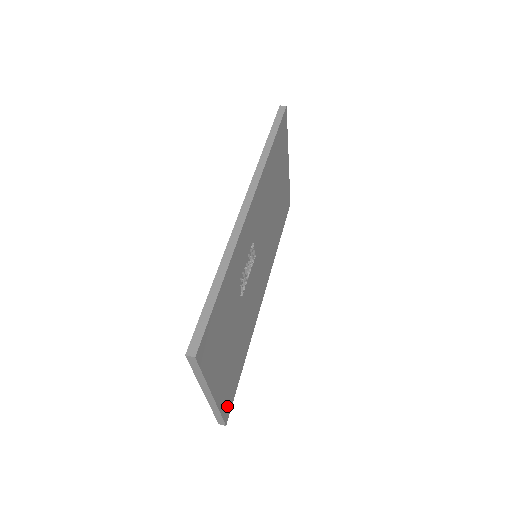
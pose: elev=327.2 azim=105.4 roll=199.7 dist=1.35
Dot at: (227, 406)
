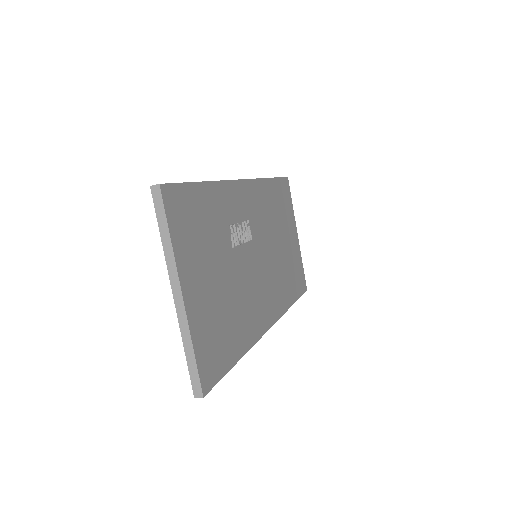
Dot at: (206, 366)
